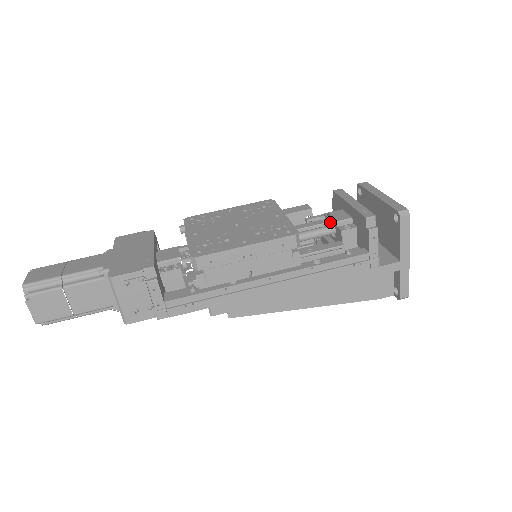
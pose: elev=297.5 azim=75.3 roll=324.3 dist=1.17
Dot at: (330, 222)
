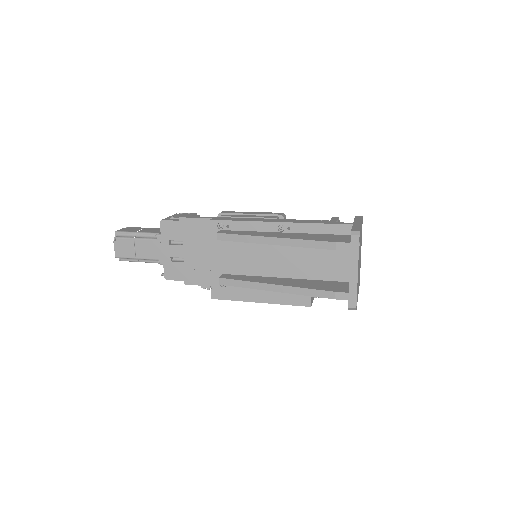
Dot at: occluded
